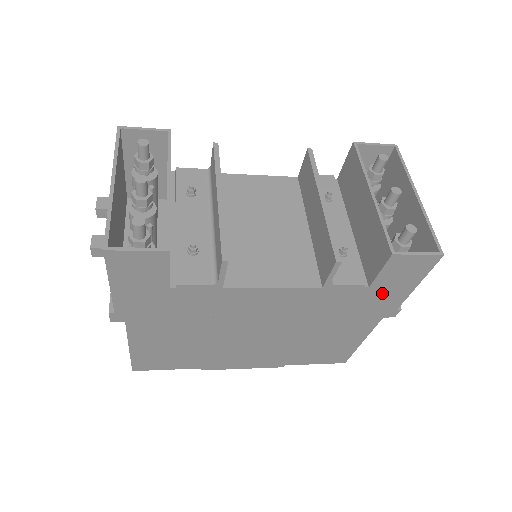
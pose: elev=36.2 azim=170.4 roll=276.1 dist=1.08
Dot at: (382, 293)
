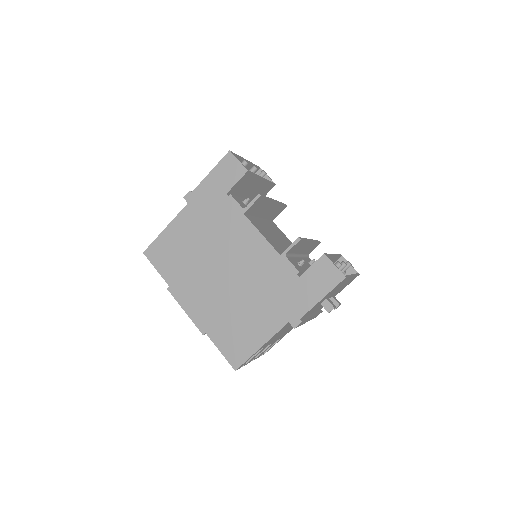
Dot at: (302, 290)
